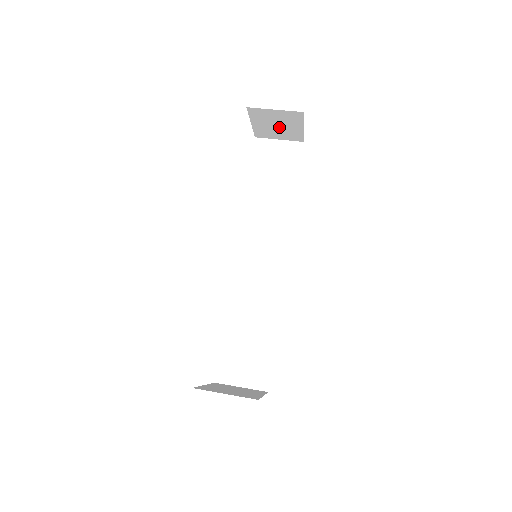
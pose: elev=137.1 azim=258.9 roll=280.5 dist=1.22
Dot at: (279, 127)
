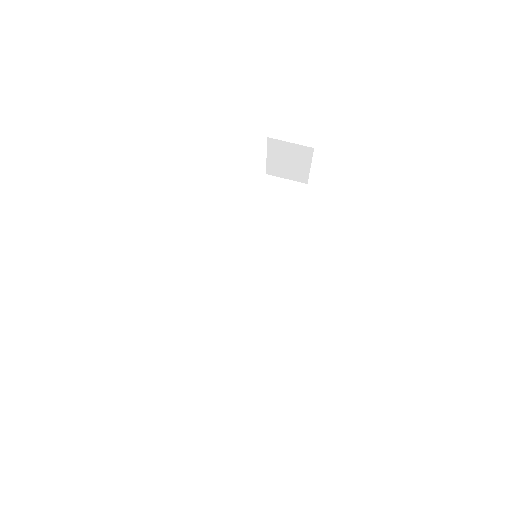
Dot at: (290, 164)
